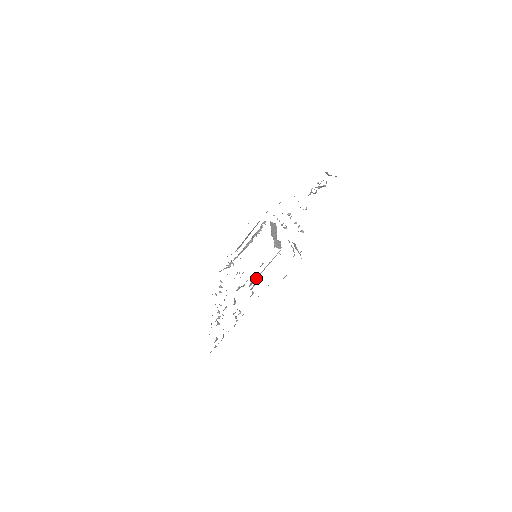
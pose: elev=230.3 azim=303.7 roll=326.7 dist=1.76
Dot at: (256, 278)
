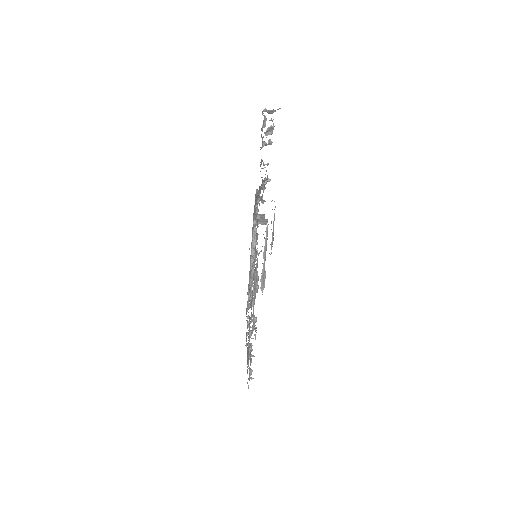
Dot at: (264, 277)
